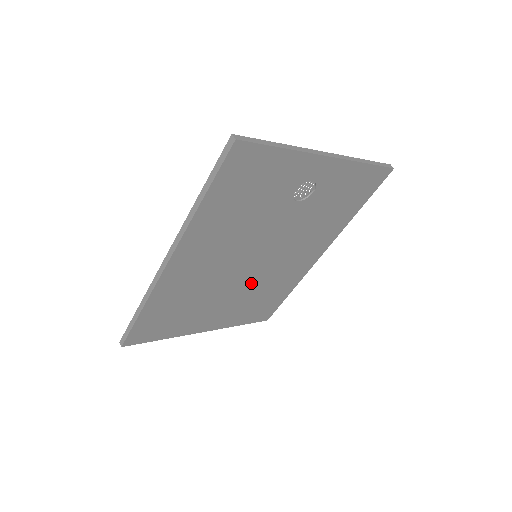
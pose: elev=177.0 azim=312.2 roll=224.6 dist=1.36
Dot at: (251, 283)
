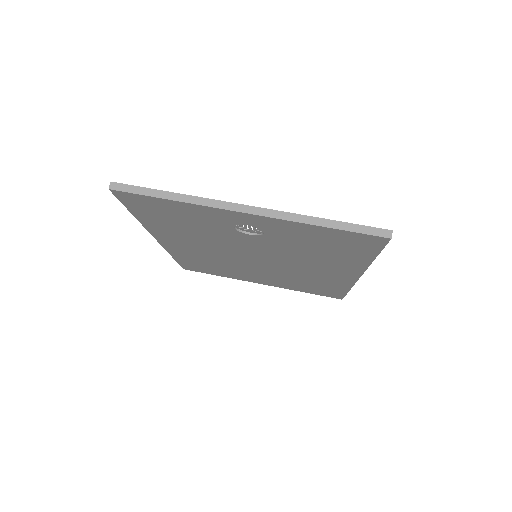
Dot at: (275, 271)
